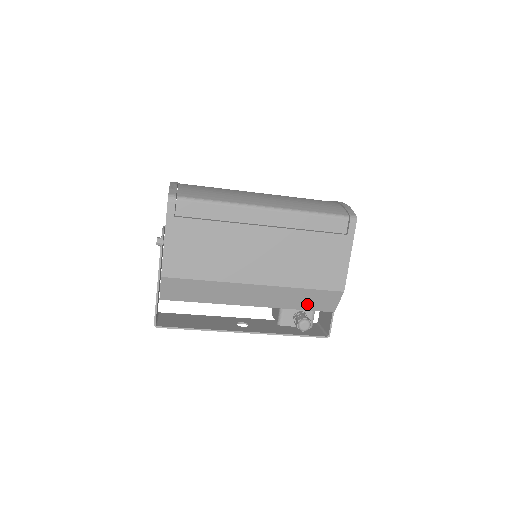
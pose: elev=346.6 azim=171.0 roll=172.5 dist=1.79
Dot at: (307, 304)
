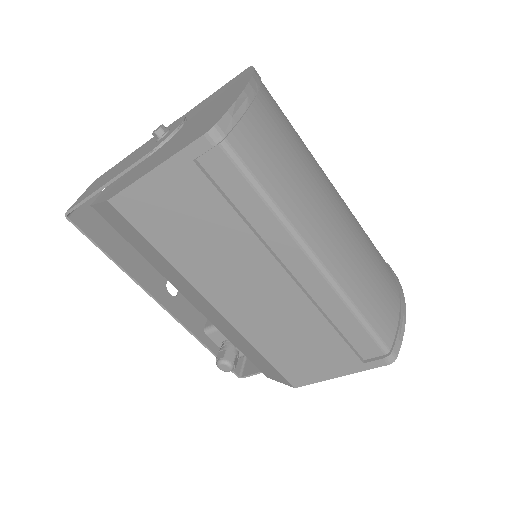
Dot at: (249, 355)
